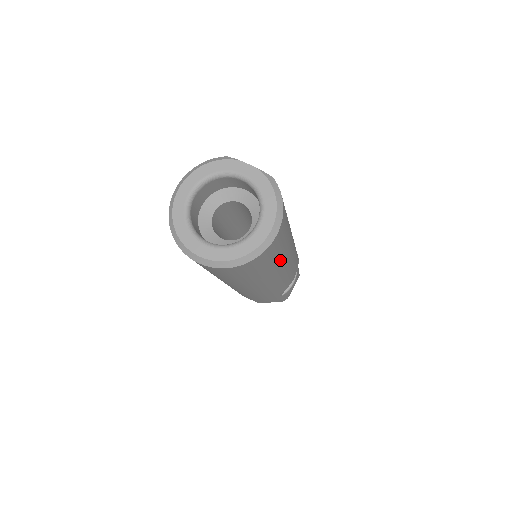
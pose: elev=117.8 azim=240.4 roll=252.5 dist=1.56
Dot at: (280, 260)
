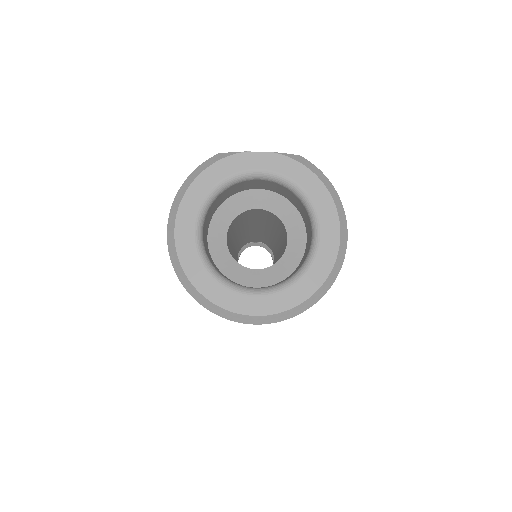
Dot at: occluded
